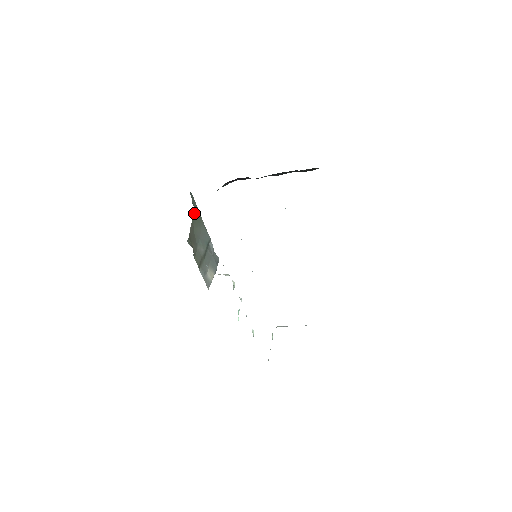
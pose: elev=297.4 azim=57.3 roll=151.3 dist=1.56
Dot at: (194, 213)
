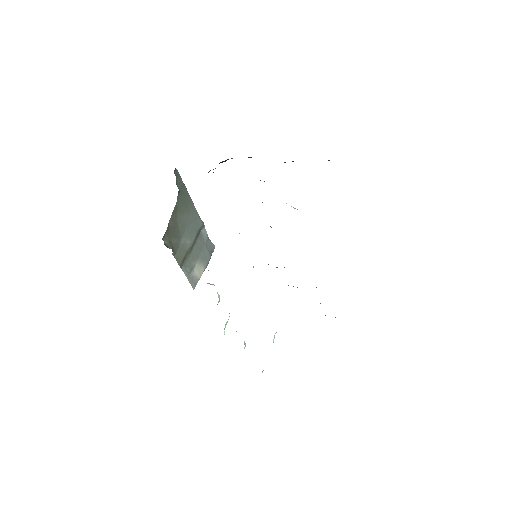
Dot at: (179, 196)
